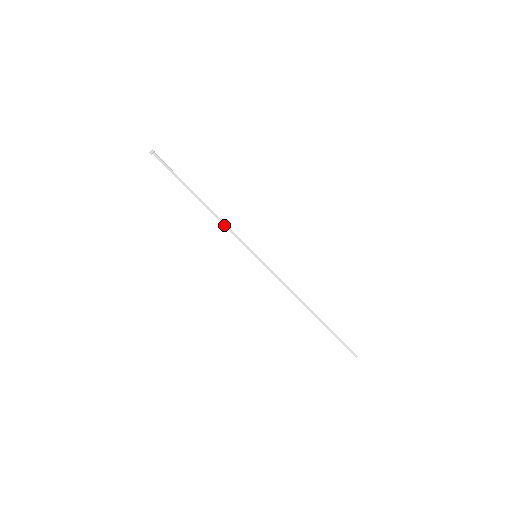
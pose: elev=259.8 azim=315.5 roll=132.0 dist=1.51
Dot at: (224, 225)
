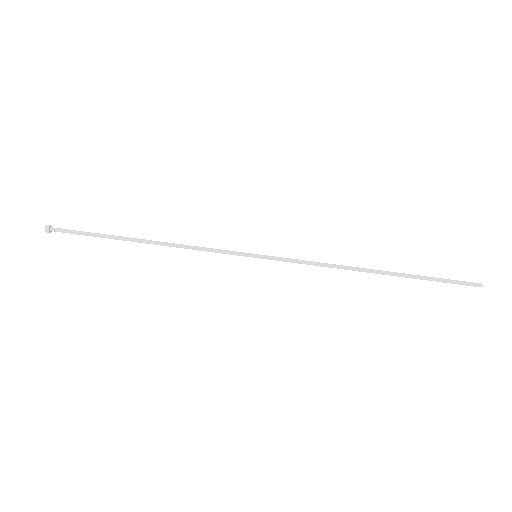
Dot at: (190, 248)
